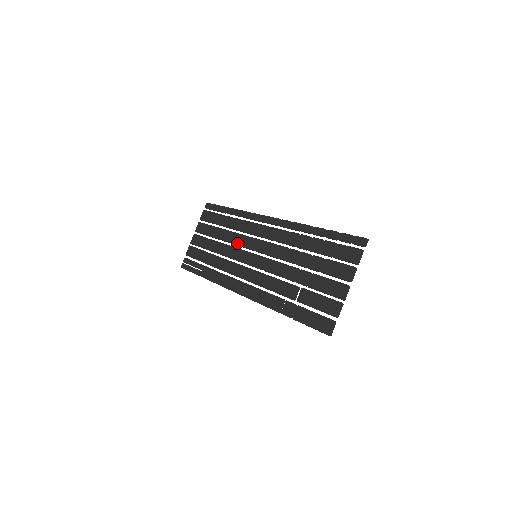
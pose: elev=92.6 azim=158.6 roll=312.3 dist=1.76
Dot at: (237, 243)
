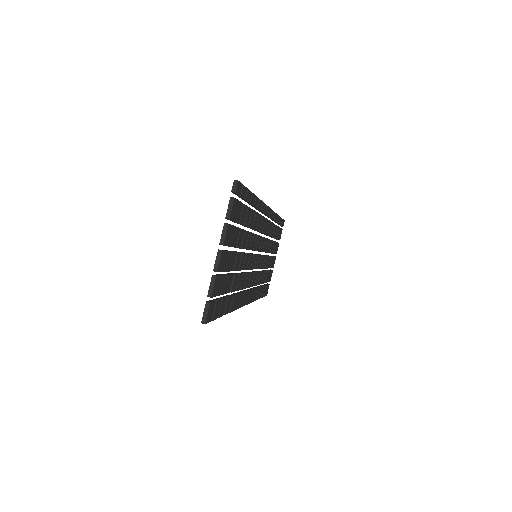
Dot at: occluded
